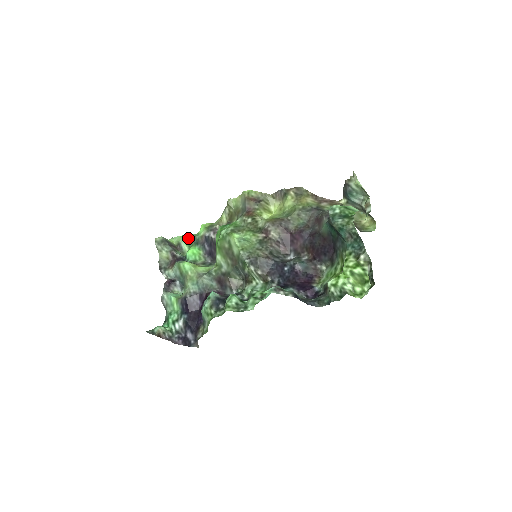
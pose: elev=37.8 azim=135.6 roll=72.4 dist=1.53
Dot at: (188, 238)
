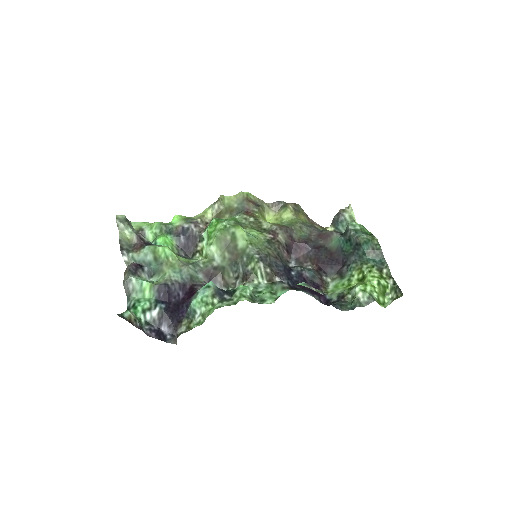
Dot at: (157, 225)
